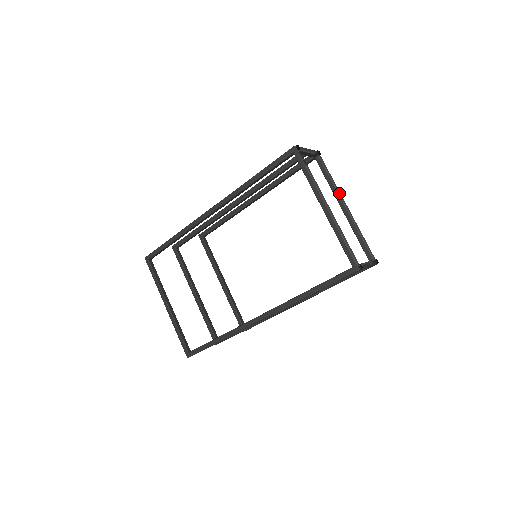
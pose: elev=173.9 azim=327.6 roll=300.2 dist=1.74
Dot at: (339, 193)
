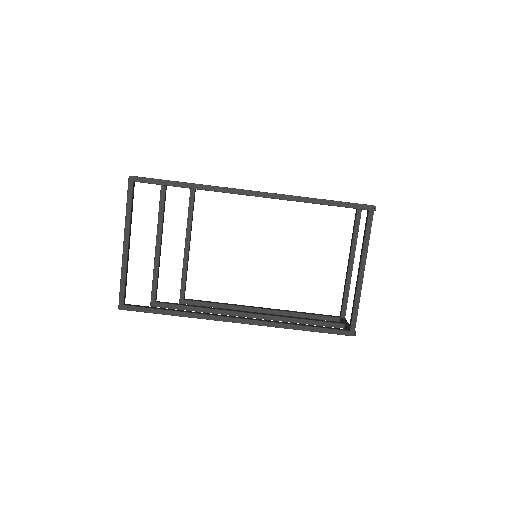
Dot at: occluded
